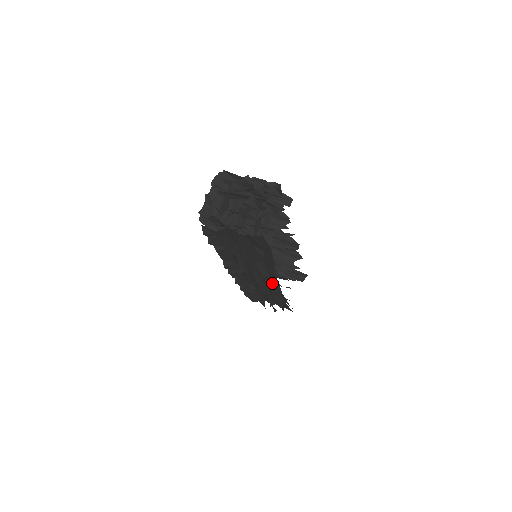
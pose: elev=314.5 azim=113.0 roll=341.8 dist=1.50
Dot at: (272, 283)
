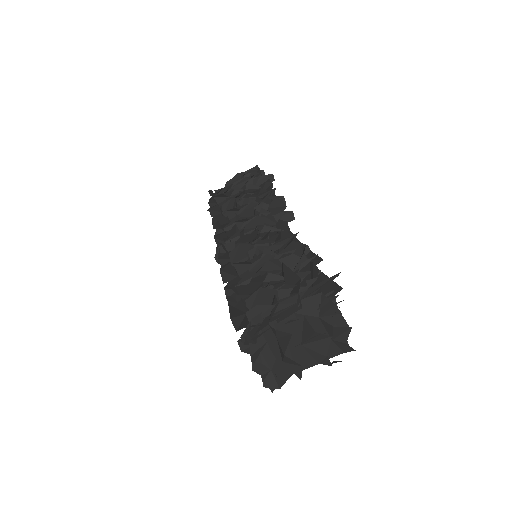
Dot at: occluded
